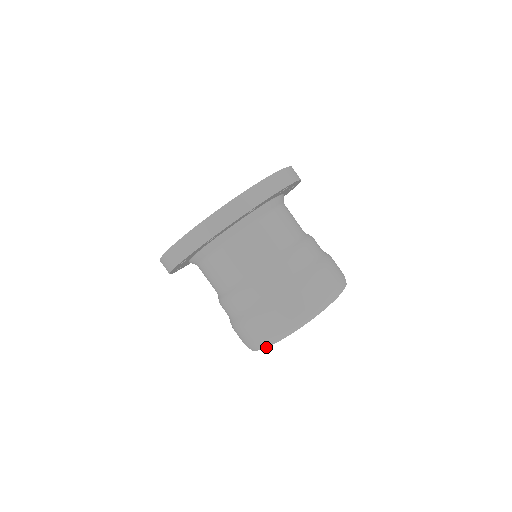
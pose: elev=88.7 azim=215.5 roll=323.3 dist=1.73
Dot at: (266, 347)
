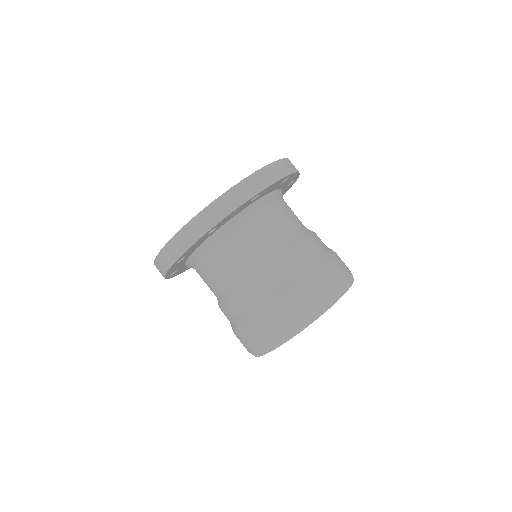
Dot at: (308, 325)
